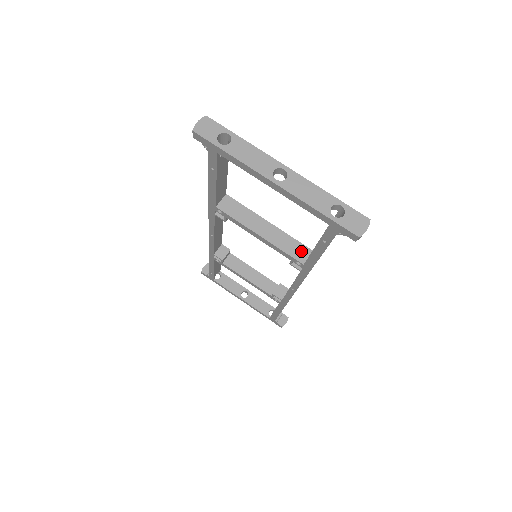
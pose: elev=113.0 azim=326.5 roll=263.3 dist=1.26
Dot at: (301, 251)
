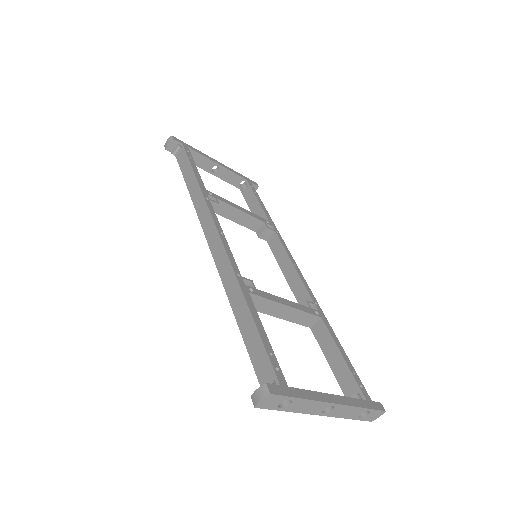
Dot at: (311, 320)
